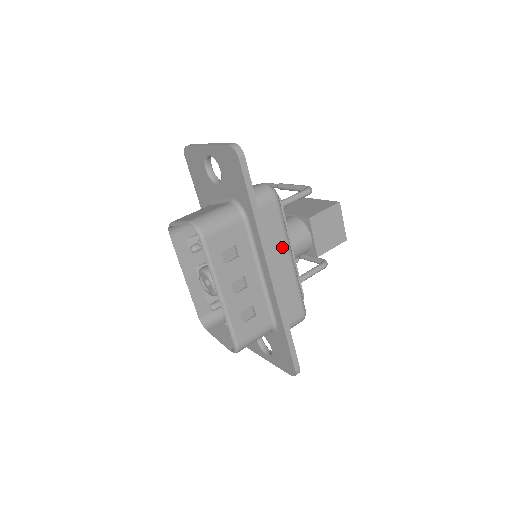
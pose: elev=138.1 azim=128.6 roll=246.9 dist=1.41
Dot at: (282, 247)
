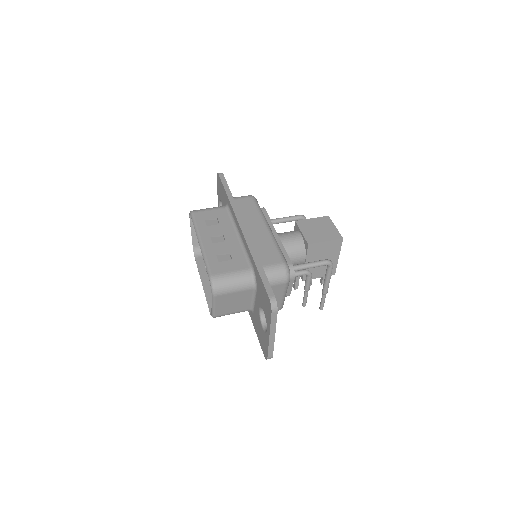
Dot at: (257, 219)
